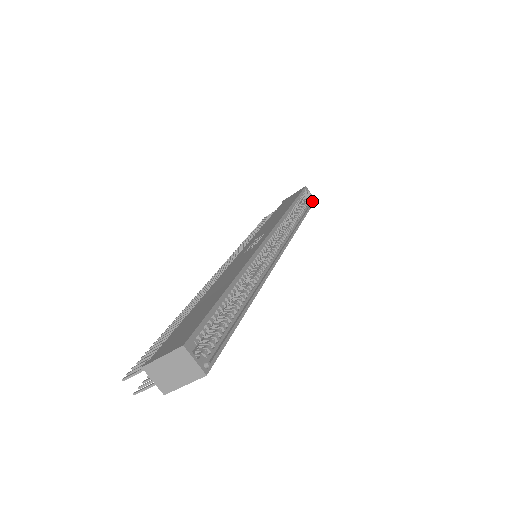
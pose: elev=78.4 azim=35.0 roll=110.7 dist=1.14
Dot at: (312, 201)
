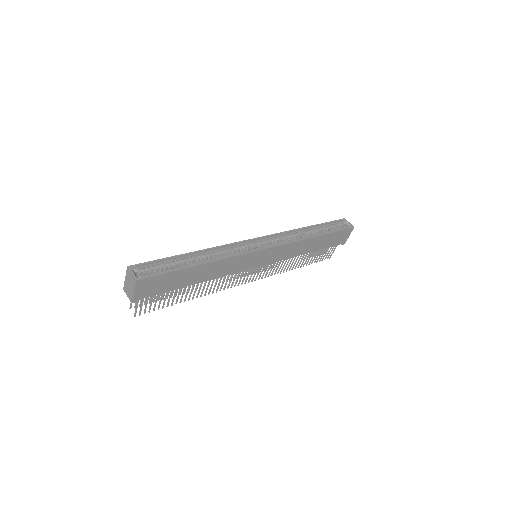
Dot at: (349, 227)
